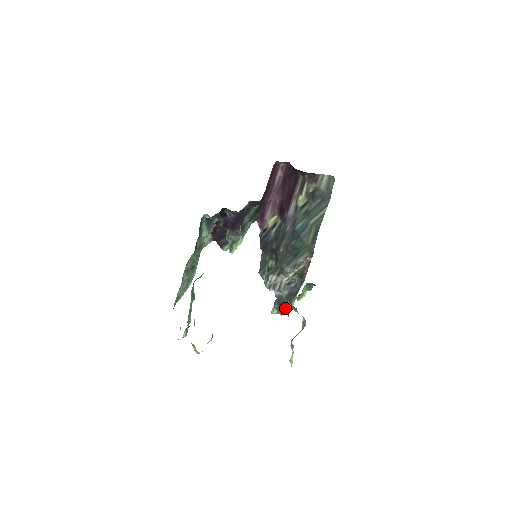
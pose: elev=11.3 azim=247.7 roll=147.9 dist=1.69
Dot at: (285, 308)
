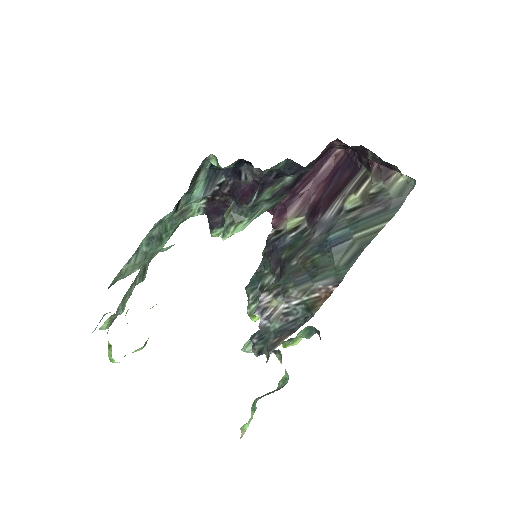
Dot at: (267, 347)
